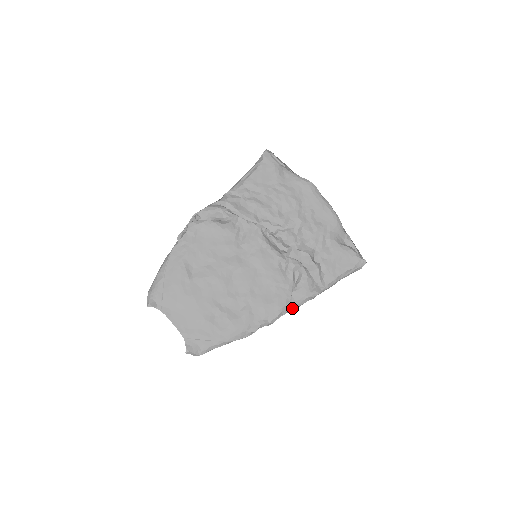
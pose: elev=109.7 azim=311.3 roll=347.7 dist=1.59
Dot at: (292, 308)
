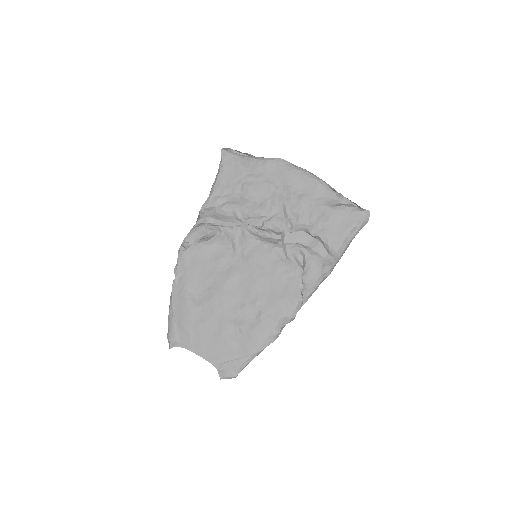
Dot at: (310, 293)
